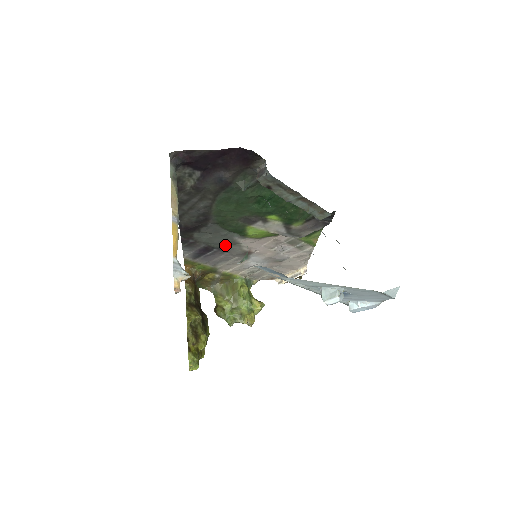
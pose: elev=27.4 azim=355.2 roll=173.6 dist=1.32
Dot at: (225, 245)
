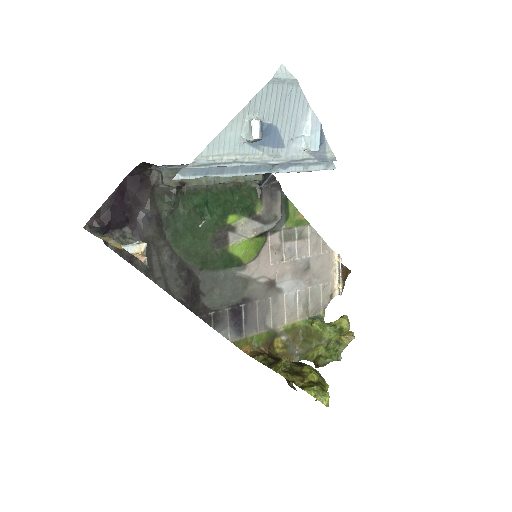
Dot at: (242, 291)
